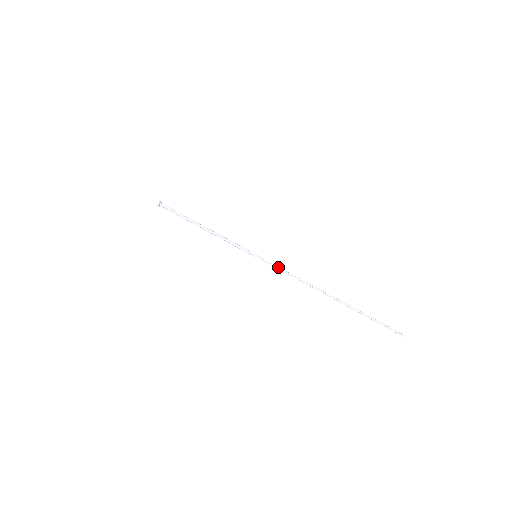
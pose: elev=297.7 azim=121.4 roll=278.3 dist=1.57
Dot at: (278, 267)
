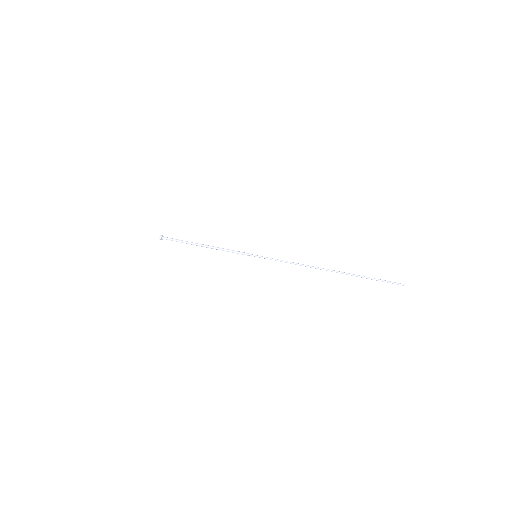
Dot at: (277, 259)
